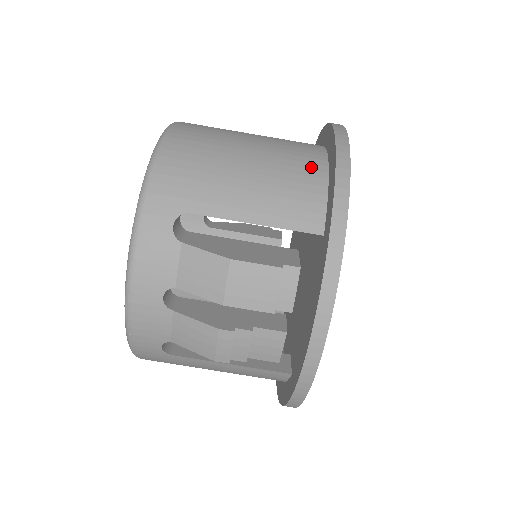
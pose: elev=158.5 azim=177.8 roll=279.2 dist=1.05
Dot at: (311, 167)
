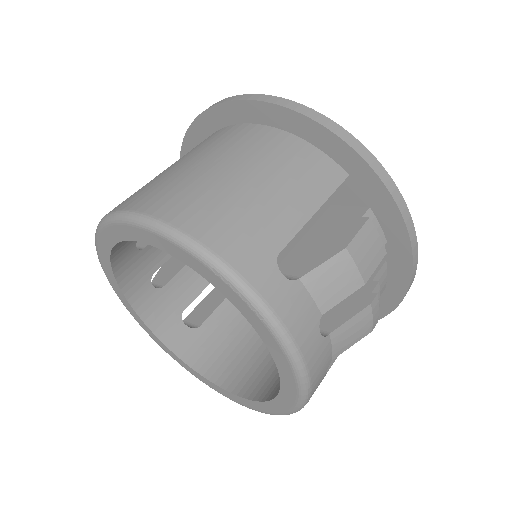
Dot at: (278, 141)
